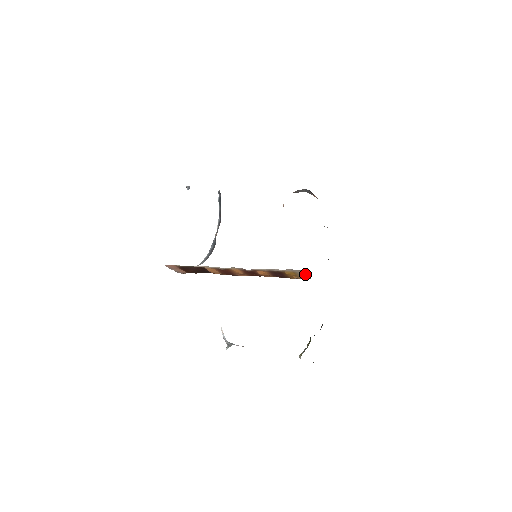
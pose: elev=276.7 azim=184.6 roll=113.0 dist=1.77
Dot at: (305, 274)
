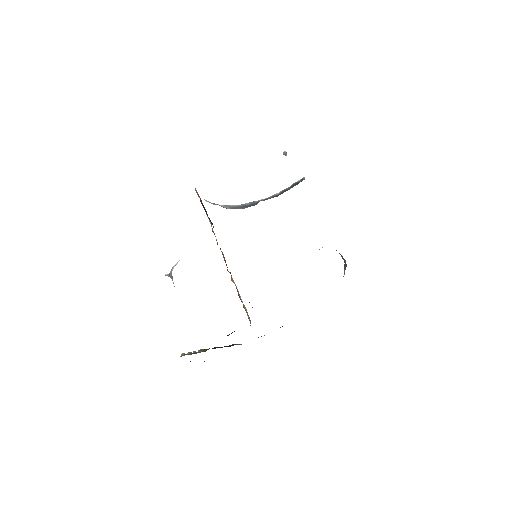
Dot at: occluded
